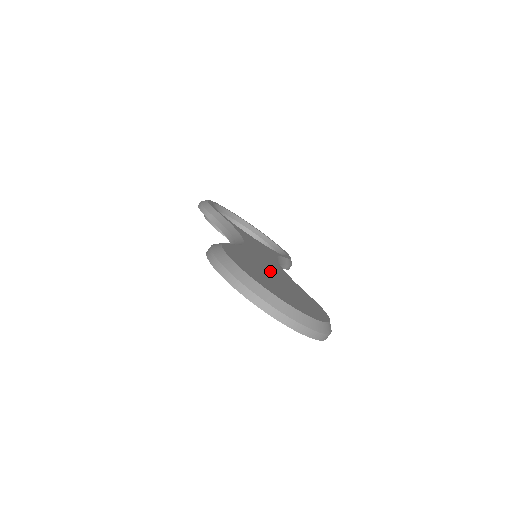
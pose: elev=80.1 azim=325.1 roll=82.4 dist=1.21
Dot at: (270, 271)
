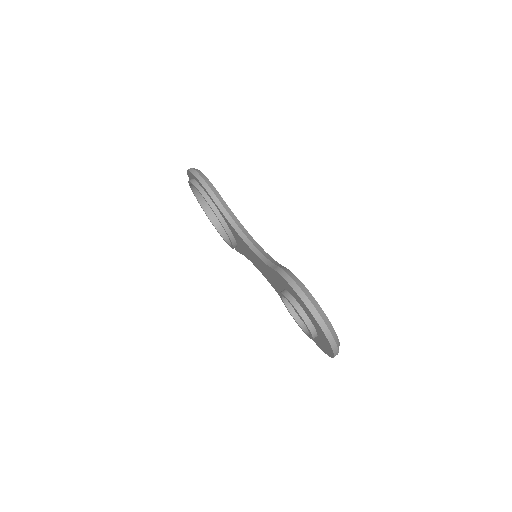
Dot at: occluded
